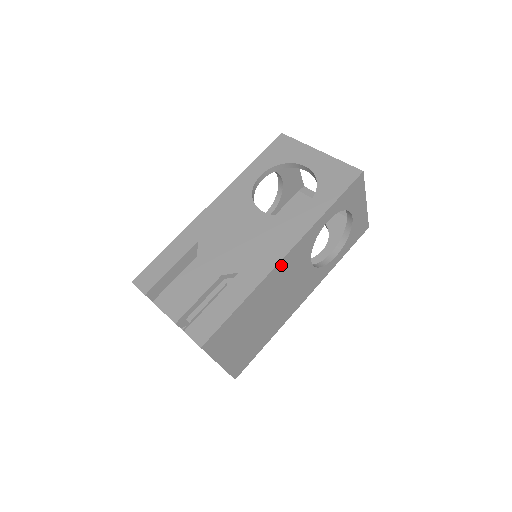
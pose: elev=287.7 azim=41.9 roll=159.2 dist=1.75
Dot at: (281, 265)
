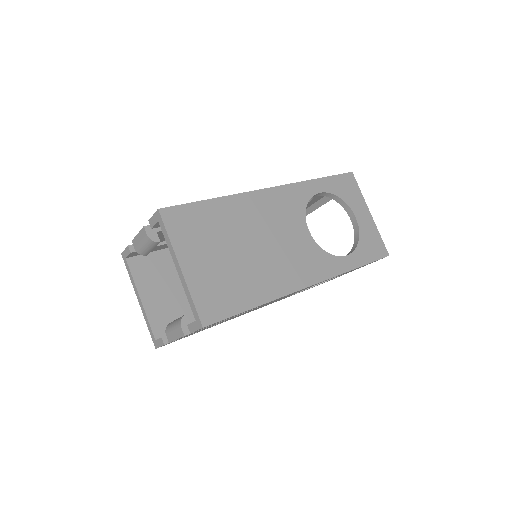
Dot at: (264, 195)
